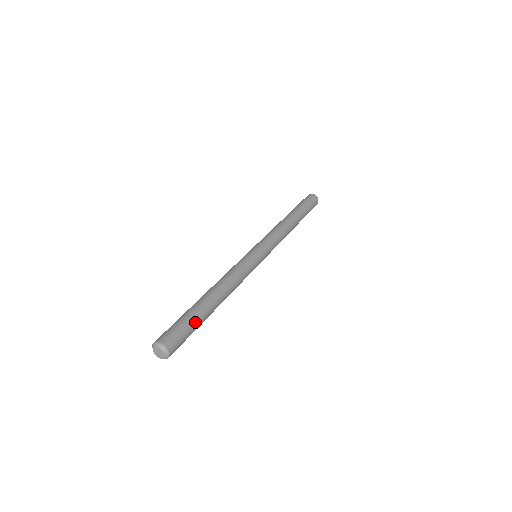
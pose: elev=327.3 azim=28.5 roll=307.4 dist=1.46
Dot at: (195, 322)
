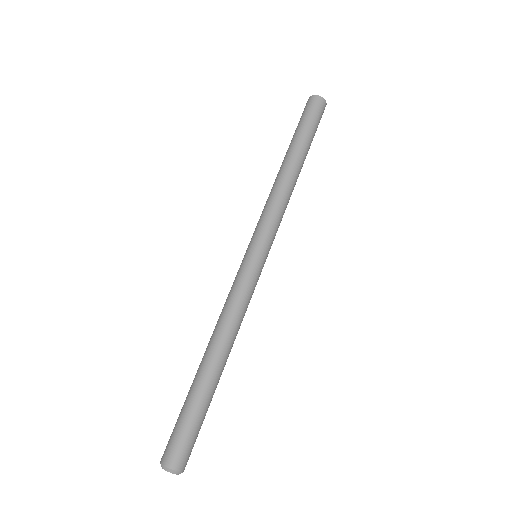
Dot at: (205, 415)
